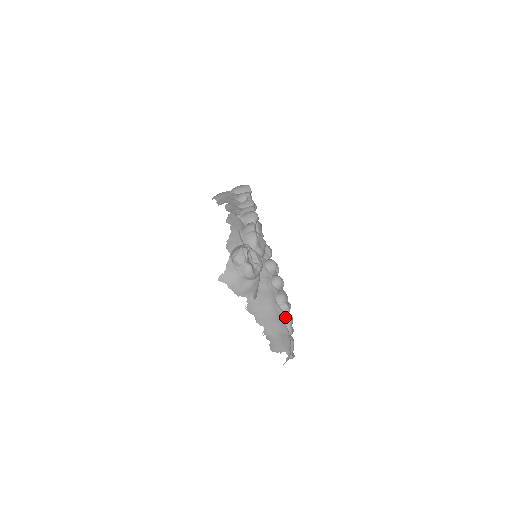
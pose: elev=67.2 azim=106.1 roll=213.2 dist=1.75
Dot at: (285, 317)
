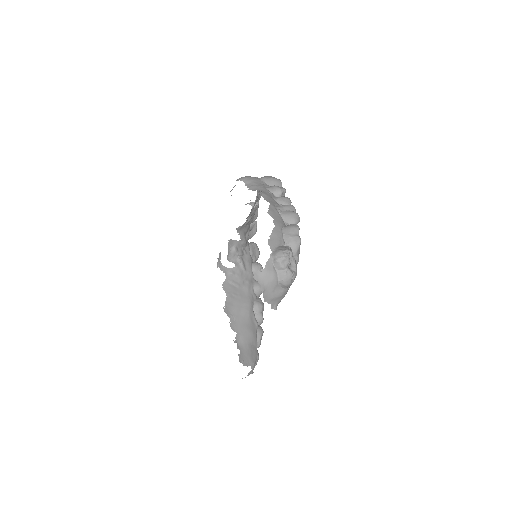
Dot at: (258, 329)
